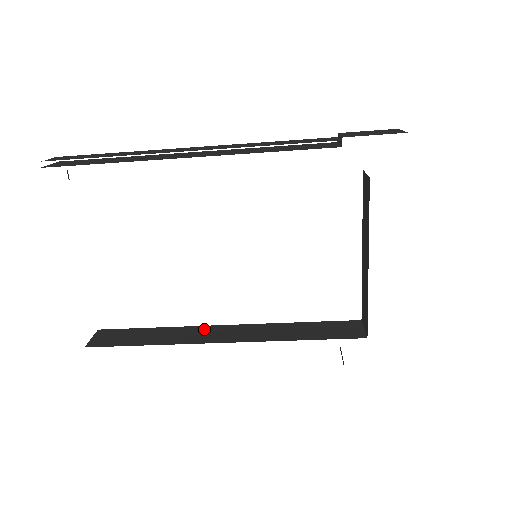
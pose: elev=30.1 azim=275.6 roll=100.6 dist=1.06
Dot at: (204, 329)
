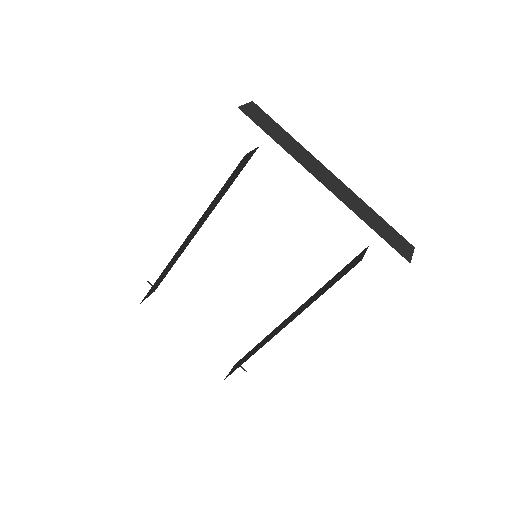
Dot at: (279, 326)
